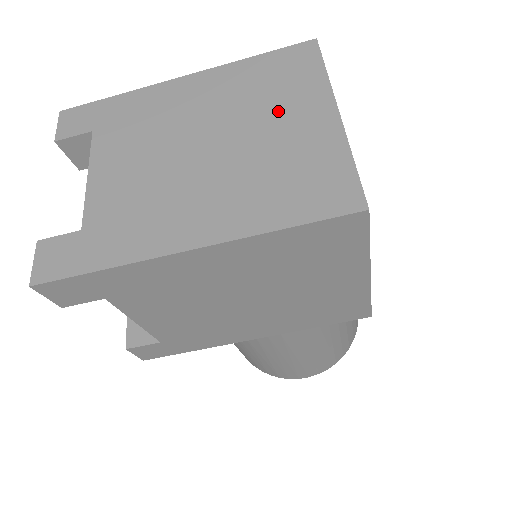
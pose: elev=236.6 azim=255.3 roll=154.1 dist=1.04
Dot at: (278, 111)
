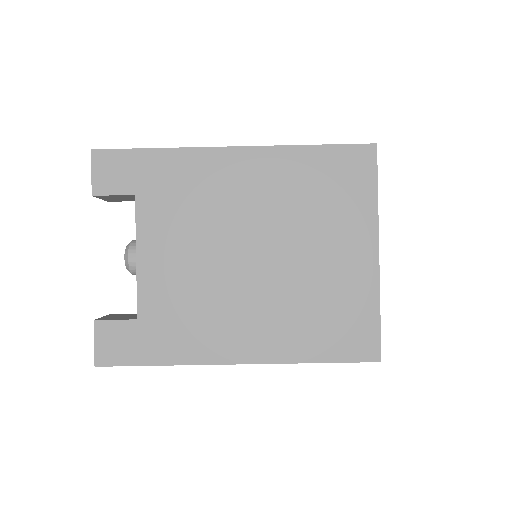
Dot at: (326, 233)
